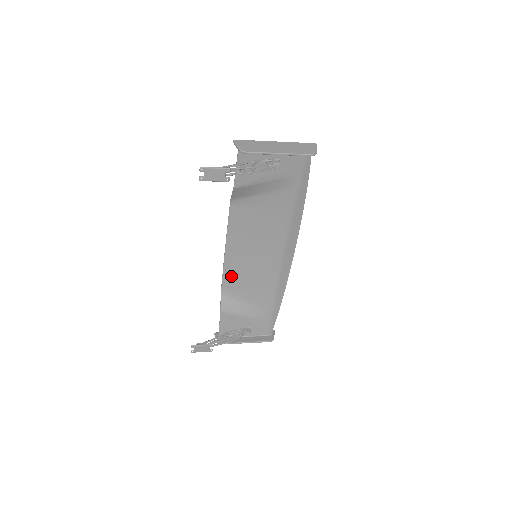
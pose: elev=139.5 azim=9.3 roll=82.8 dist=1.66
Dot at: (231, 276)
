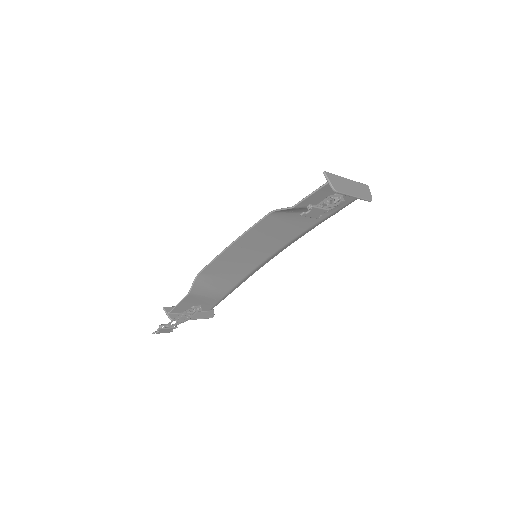
Dot at: (216, 265)
